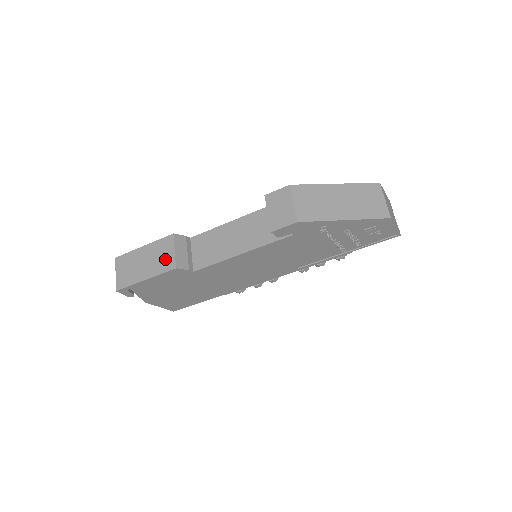
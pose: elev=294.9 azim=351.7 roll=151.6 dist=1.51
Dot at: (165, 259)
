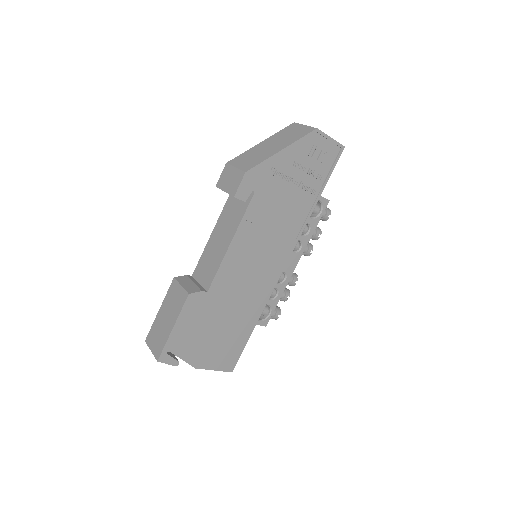
Dot at: (178, 298)
